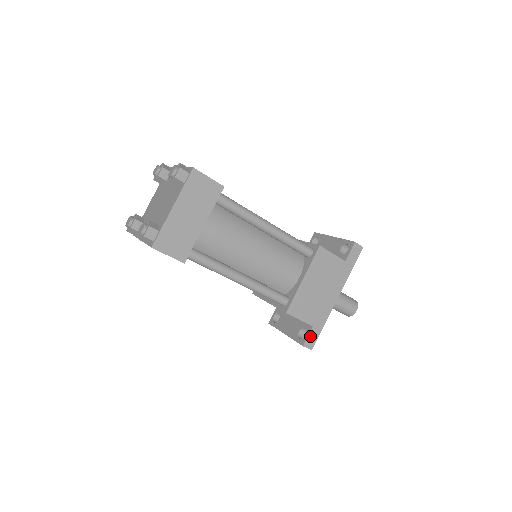
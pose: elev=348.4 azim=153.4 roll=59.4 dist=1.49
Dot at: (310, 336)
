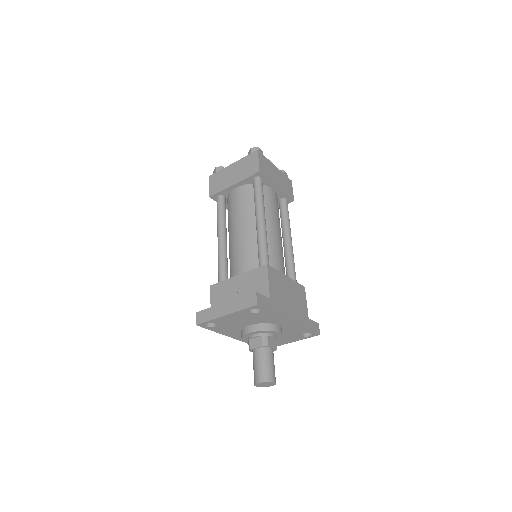
Dot at: (264, 298)
